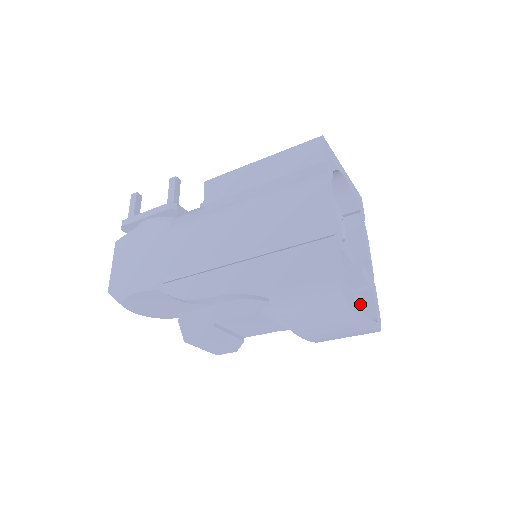
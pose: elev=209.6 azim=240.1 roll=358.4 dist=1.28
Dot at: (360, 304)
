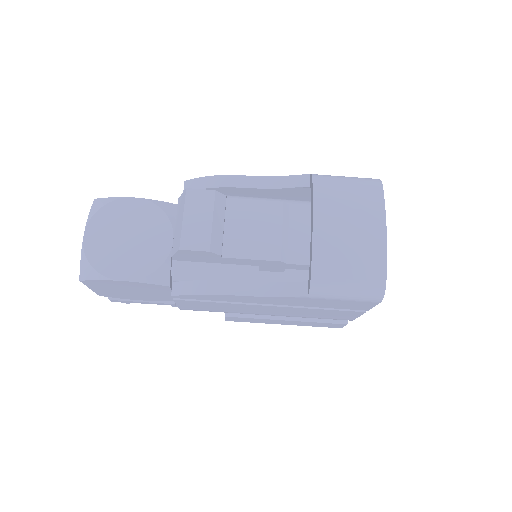
Dot at: occluded
